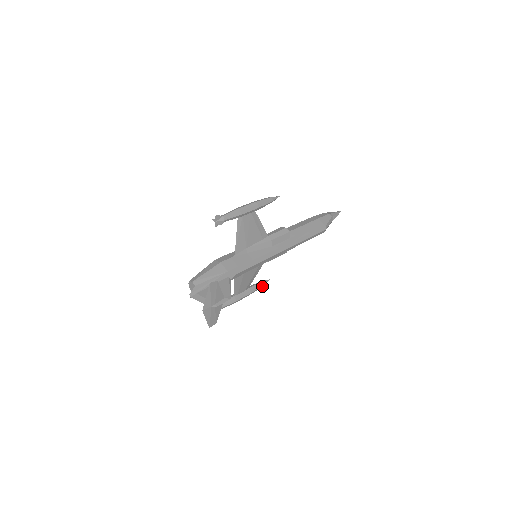
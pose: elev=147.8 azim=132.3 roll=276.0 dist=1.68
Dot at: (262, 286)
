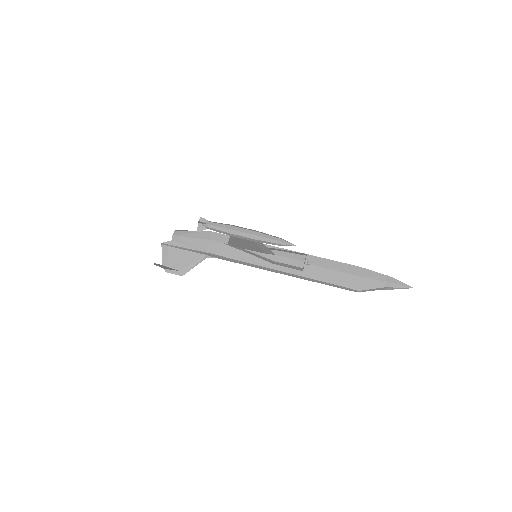
Dot at: occluded
